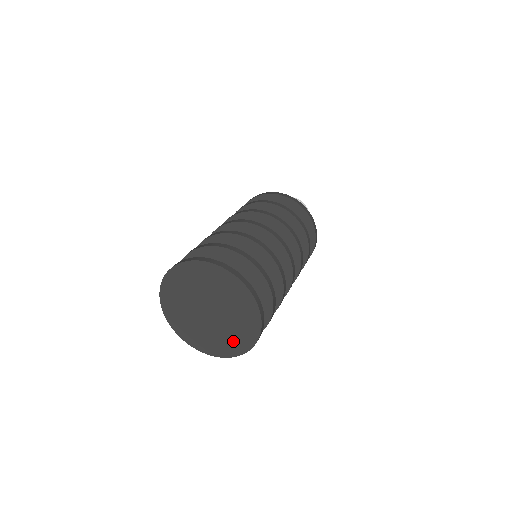
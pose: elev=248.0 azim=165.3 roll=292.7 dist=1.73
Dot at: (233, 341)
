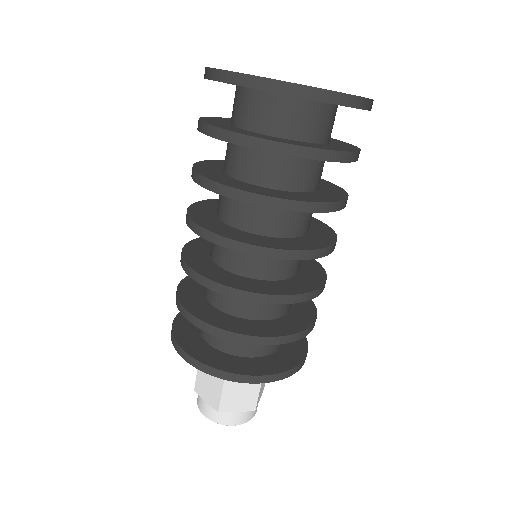
Dot at: occluded
